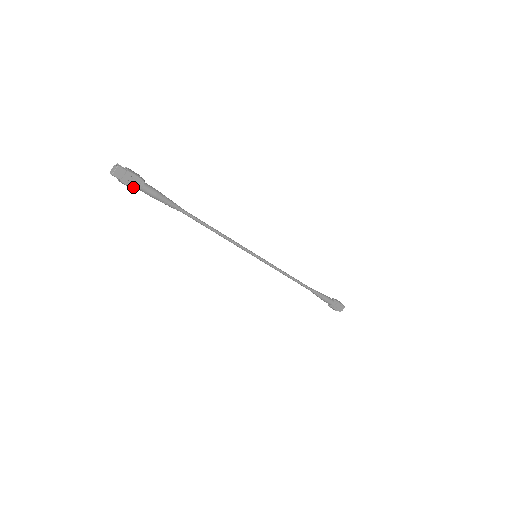
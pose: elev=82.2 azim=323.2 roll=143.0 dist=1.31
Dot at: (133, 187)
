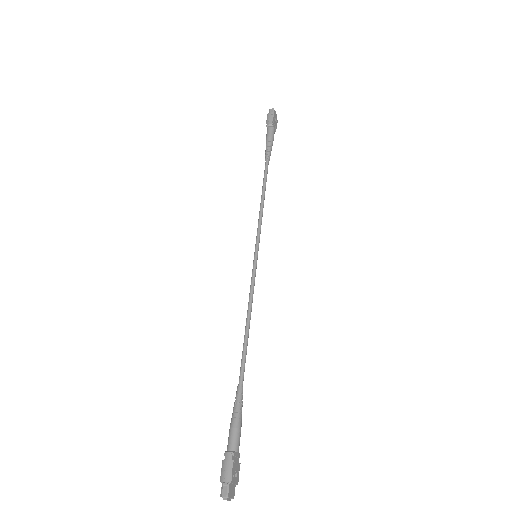
Dot at: (239, 464)
